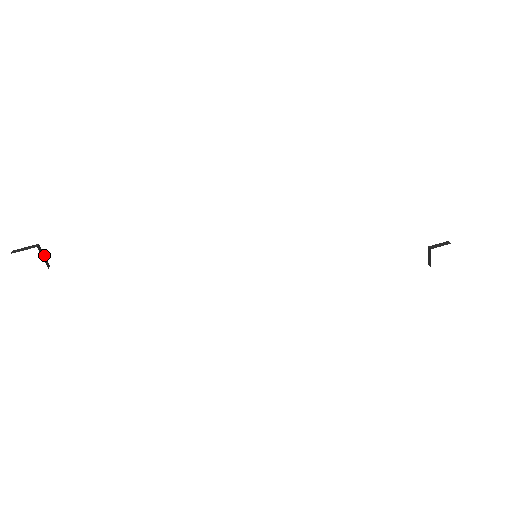
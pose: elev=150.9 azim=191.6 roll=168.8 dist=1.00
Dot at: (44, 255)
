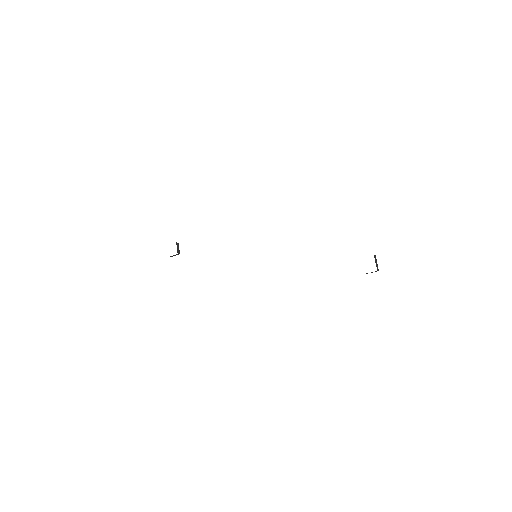
Dot at: occluded
